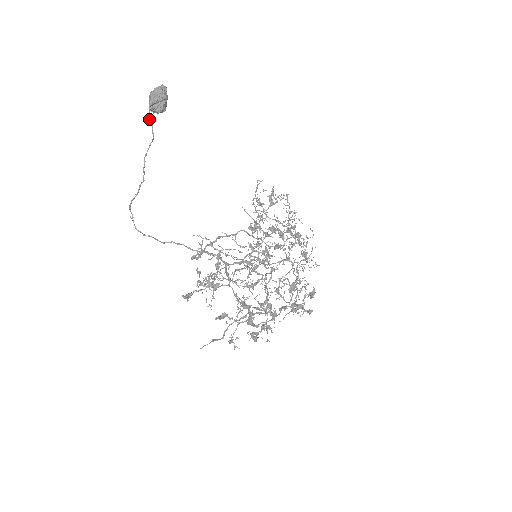
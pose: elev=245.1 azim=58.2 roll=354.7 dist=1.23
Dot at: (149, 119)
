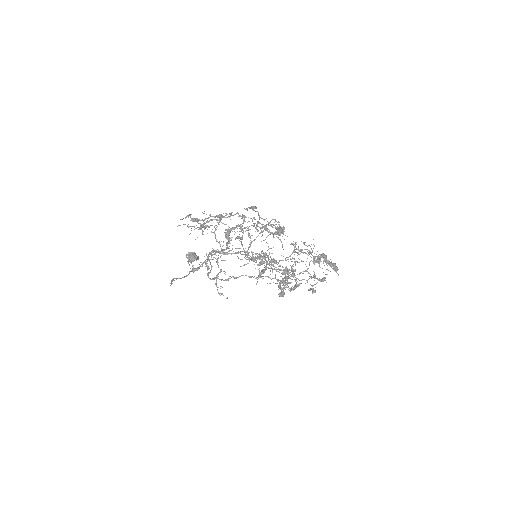
Dot at: occluded
